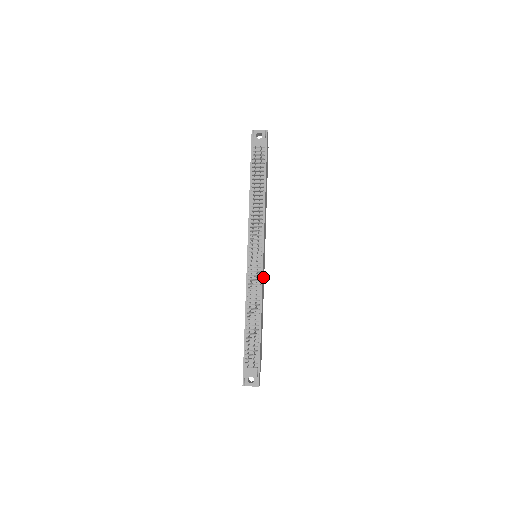
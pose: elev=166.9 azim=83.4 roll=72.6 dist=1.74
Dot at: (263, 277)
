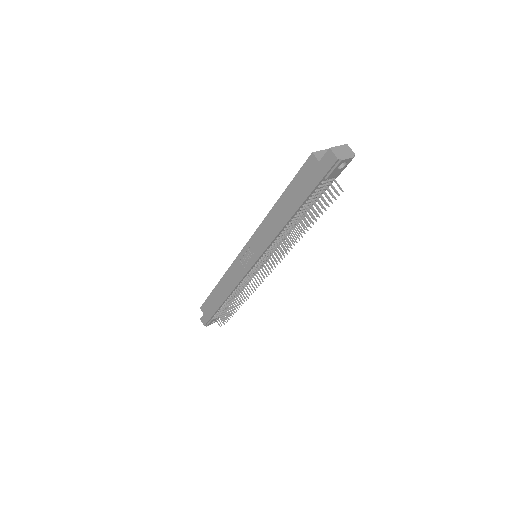
Dot at: occluded
